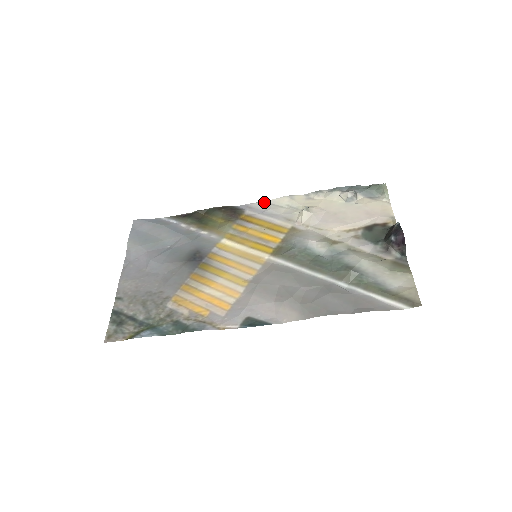
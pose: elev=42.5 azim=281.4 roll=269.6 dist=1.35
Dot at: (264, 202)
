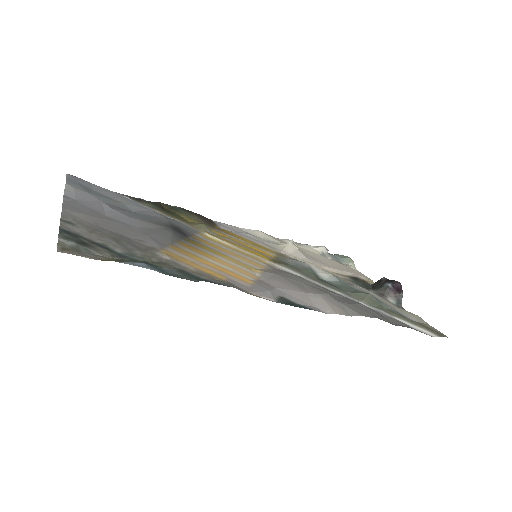
Dot at: (236, 227)
